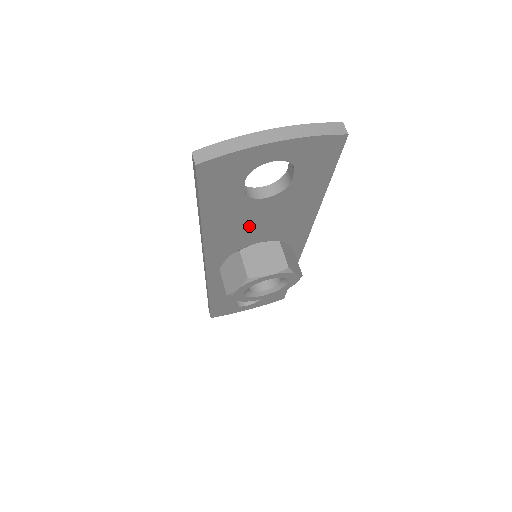
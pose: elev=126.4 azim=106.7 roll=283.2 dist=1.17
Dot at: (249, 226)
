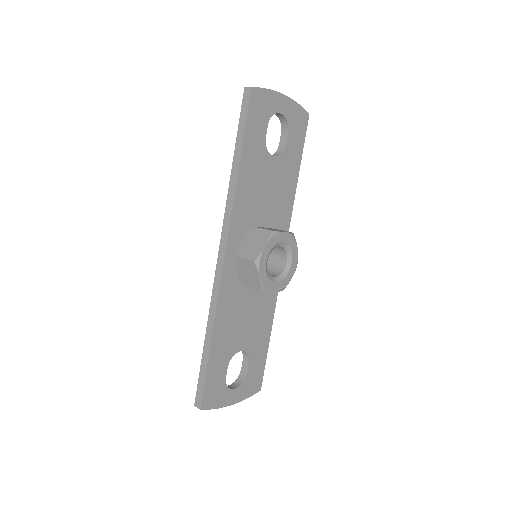
Dot at: (261, 192)
